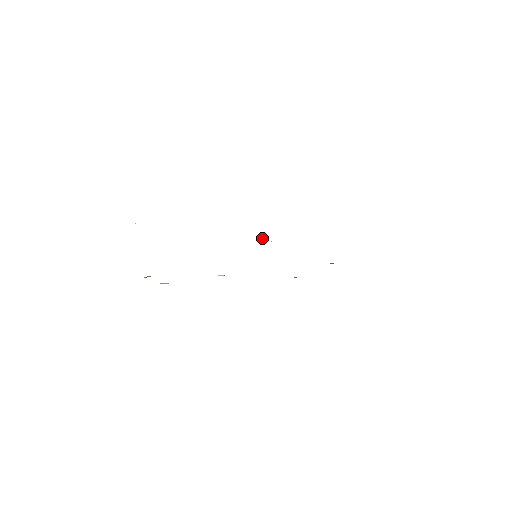
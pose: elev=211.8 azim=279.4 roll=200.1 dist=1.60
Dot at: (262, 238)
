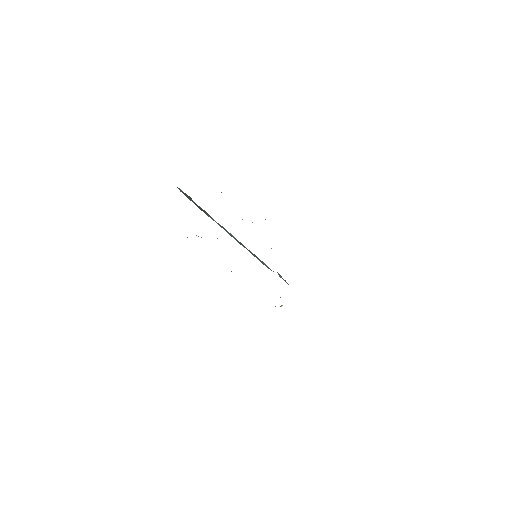
Dot at: occluded
